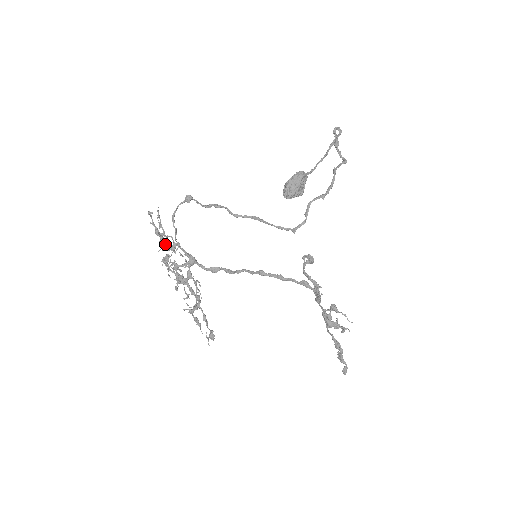
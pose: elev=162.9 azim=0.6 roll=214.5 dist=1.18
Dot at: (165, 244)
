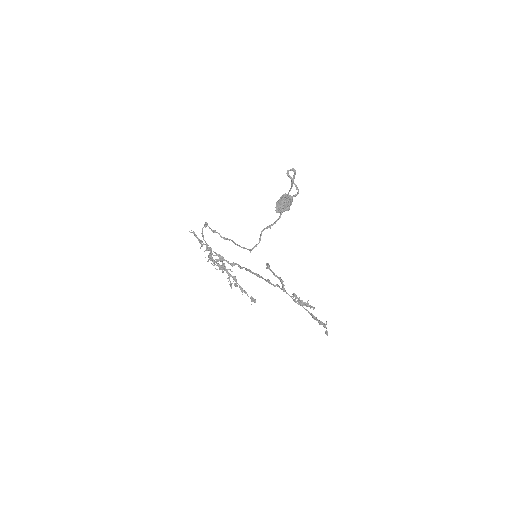
Dot at: (207, 247)
